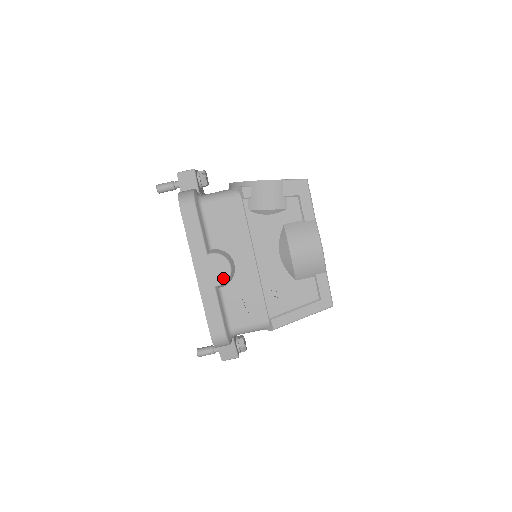
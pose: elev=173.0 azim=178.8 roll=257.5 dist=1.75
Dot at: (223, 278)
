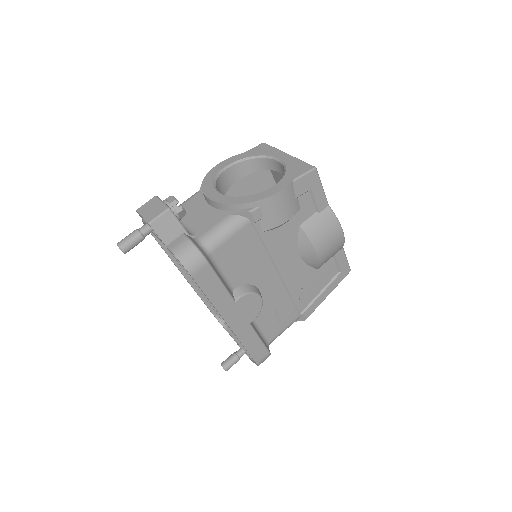
Dot at: (256, 312)
